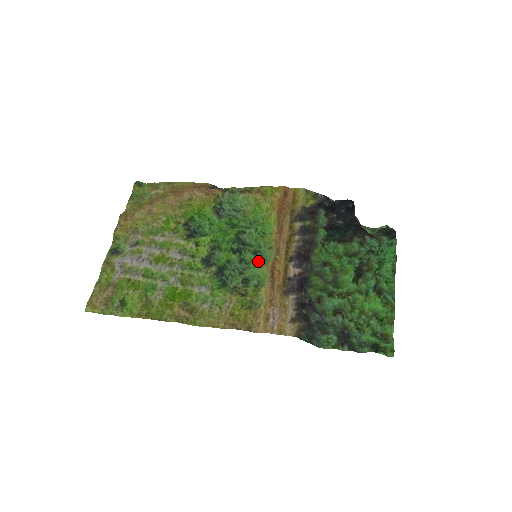
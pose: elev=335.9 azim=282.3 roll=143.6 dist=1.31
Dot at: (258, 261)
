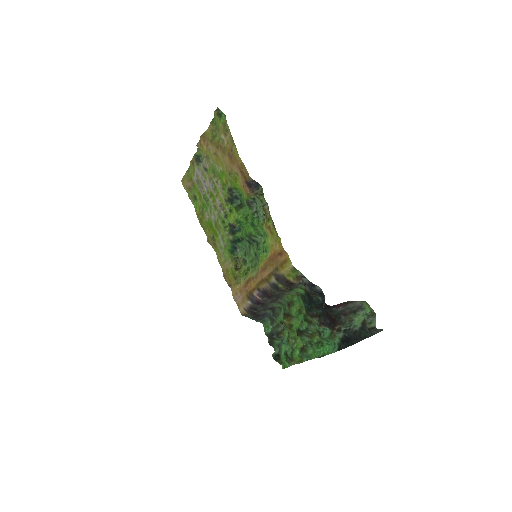
Dot at: (254, 261)
